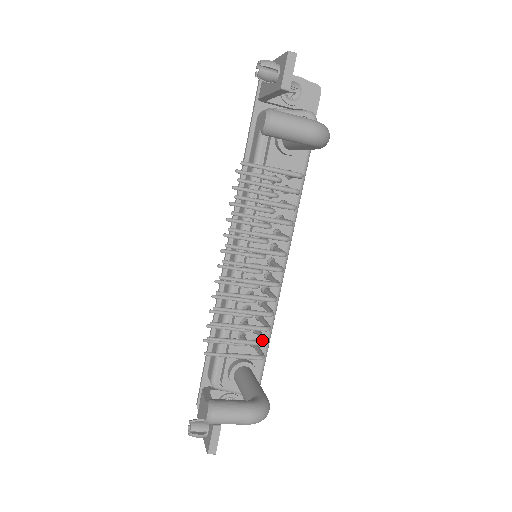
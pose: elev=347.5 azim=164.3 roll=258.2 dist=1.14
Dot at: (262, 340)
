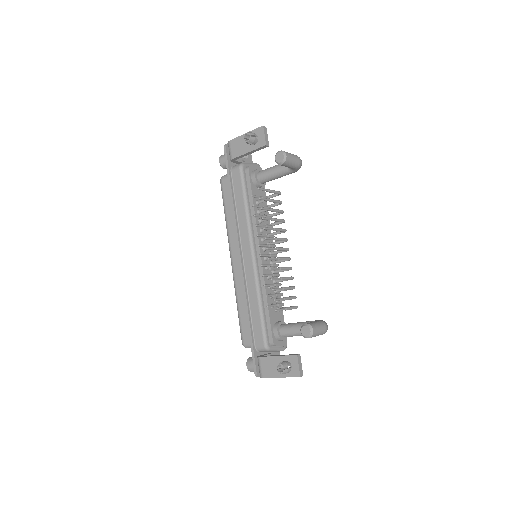
Dot at: occluded
